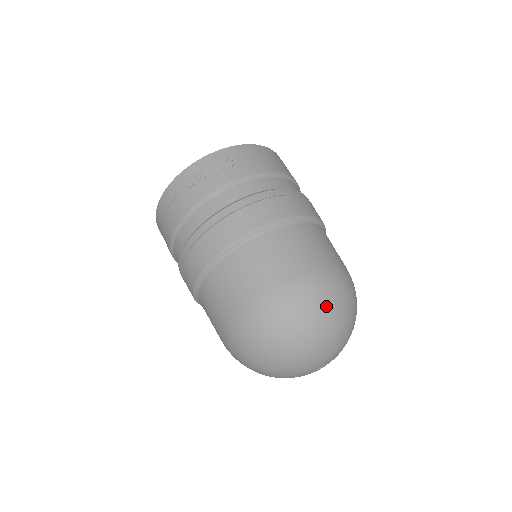
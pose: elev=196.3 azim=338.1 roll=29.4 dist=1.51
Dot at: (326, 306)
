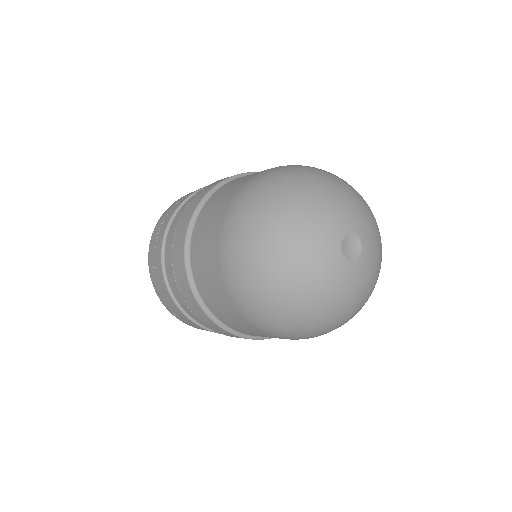
Dot at: (291, 175)
